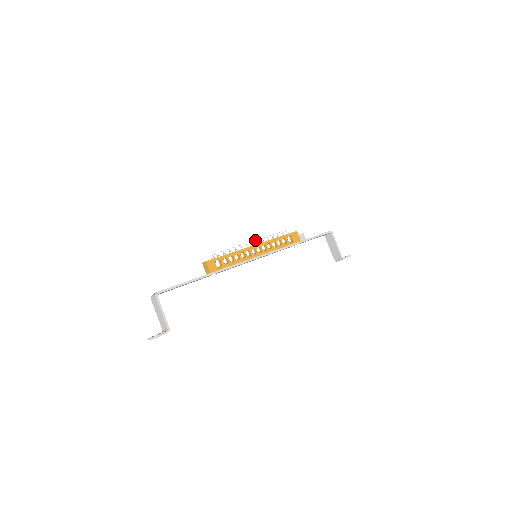
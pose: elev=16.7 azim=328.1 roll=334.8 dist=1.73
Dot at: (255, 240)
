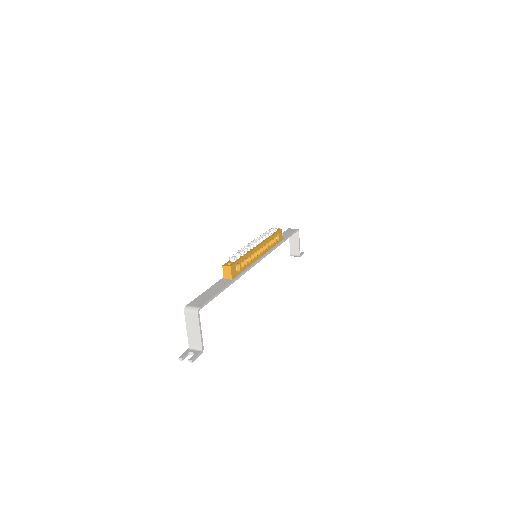
Dot at: (259, 239)
